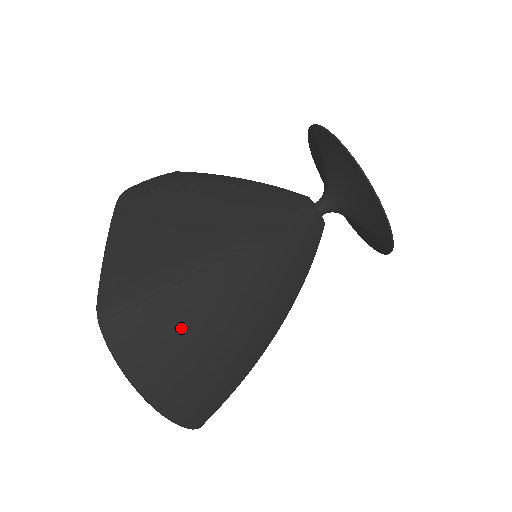
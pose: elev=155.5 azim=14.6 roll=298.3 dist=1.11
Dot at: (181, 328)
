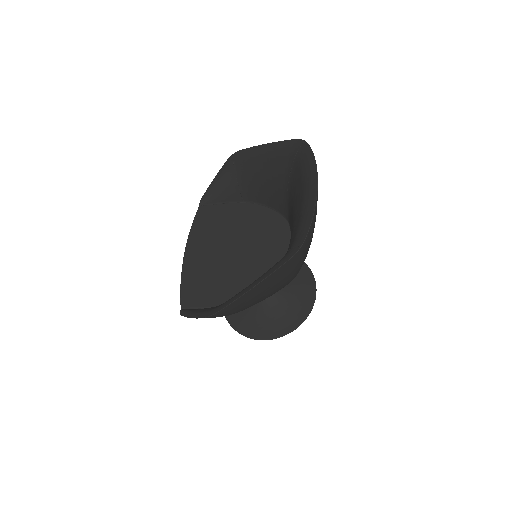
Dot at: occluded
